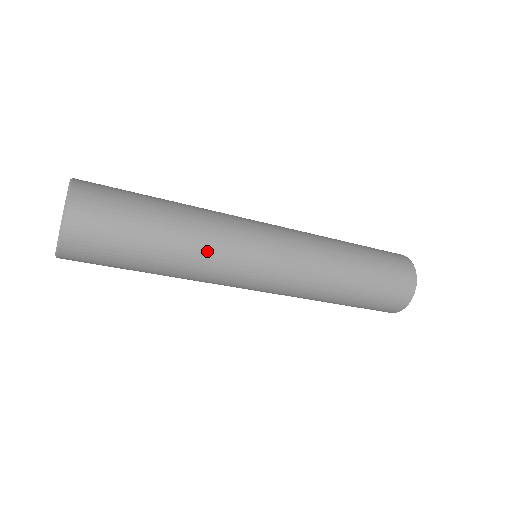
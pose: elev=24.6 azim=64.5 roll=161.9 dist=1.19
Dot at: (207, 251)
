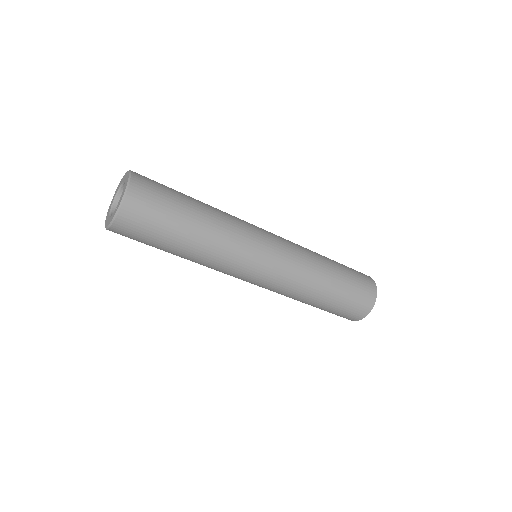
Dot at: (226, 236)
